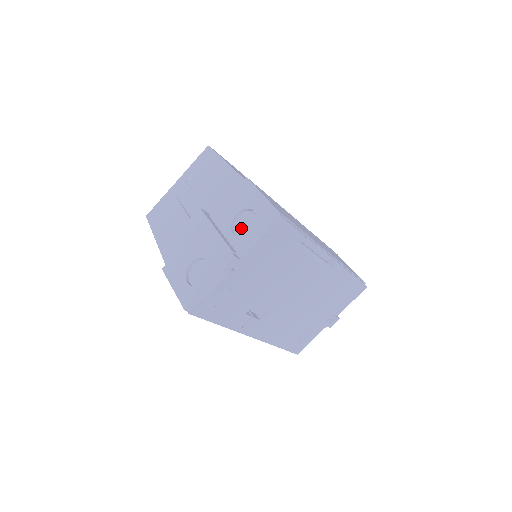
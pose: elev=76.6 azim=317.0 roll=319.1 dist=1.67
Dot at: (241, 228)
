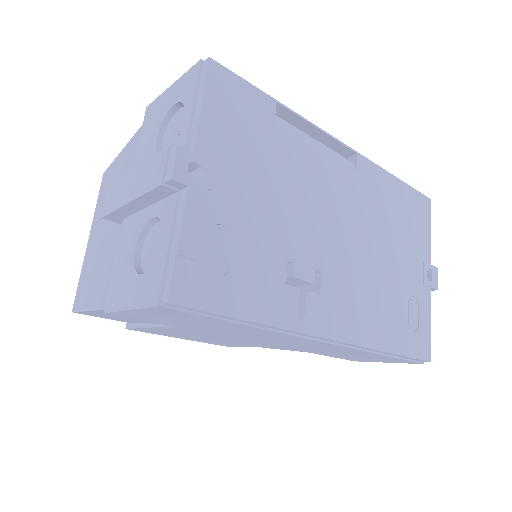
Dot at: (173, 139)
